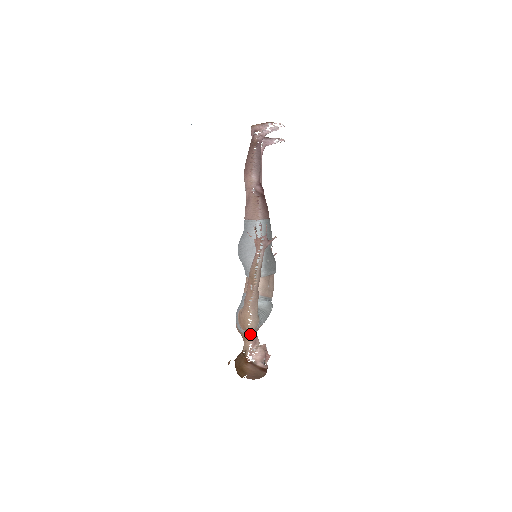
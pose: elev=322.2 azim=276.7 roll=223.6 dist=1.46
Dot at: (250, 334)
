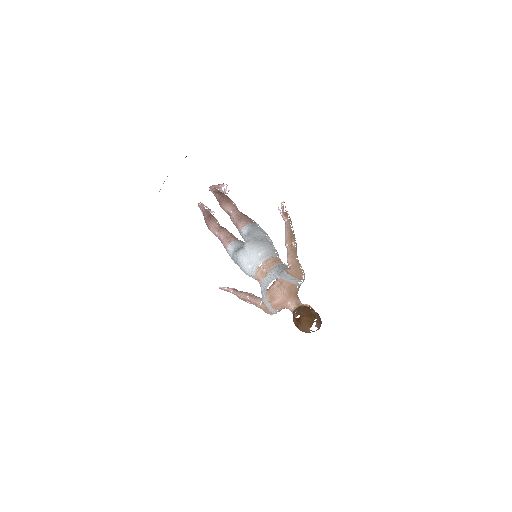
Dot at: (297, 291)
